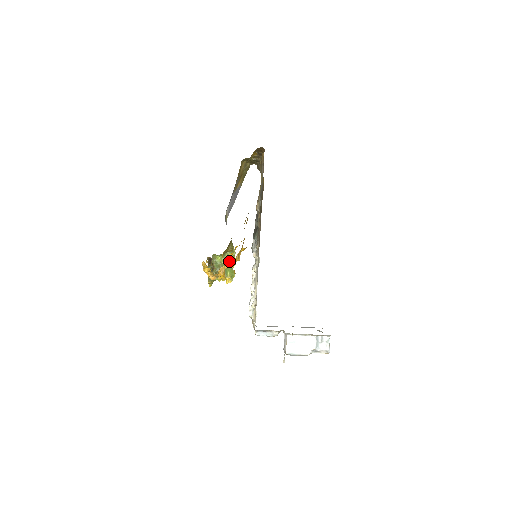
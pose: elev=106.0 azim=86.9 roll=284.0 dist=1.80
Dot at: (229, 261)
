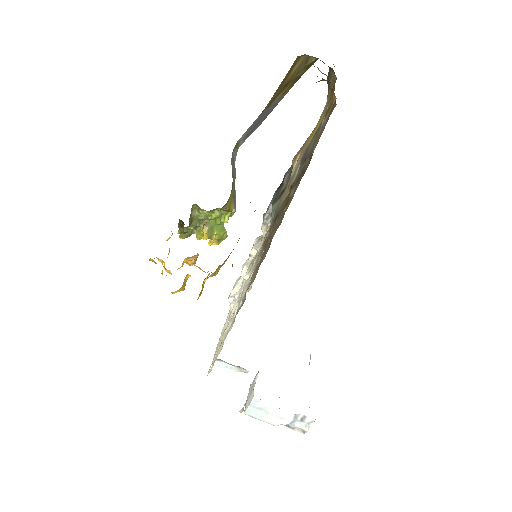
Dot at: (221, 219)
